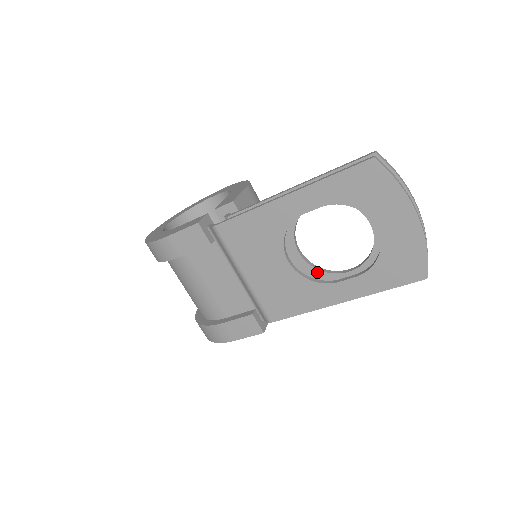
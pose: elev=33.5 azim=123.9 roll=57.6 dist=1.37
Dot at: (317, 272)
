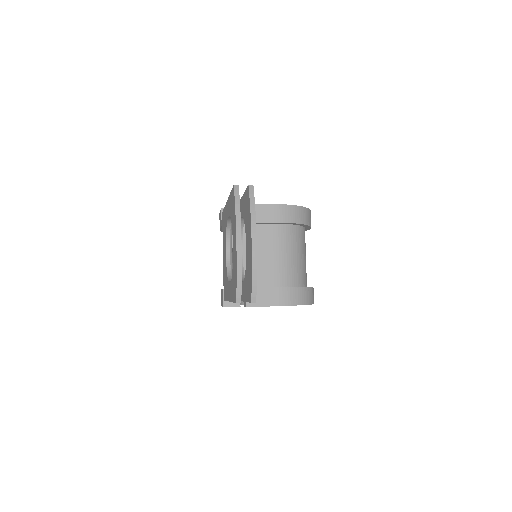
Dot at: occluded
